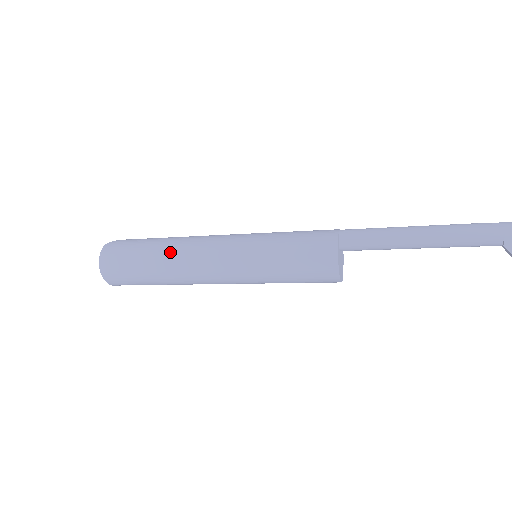
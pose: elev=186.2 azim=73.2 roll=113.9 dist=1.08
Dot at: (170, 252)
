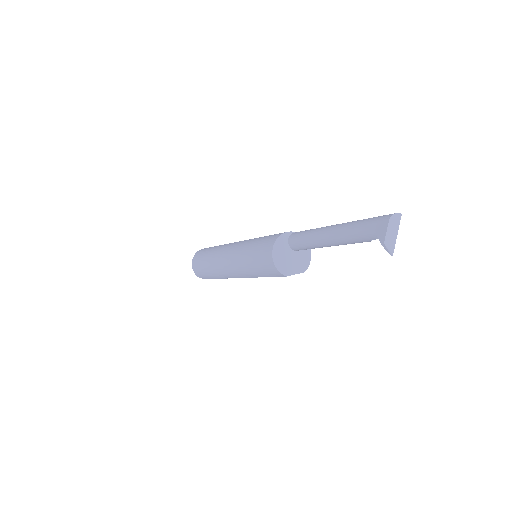
Dot at: (220, 246)
